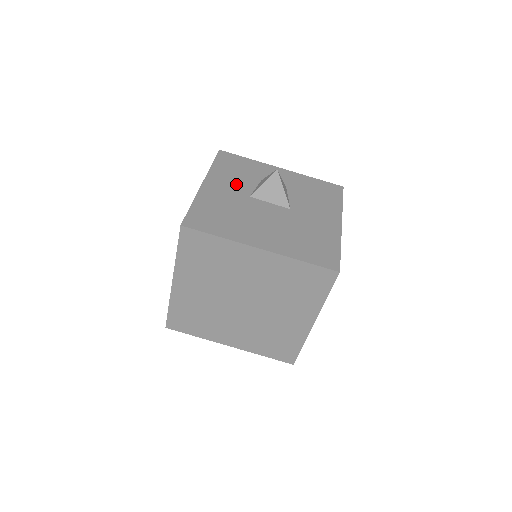
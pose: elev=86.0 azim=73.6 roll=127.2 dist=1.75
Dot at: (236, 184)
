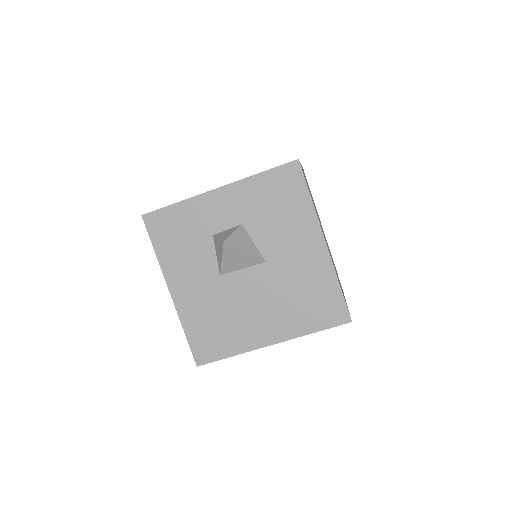
Dot at: (196, 266)
